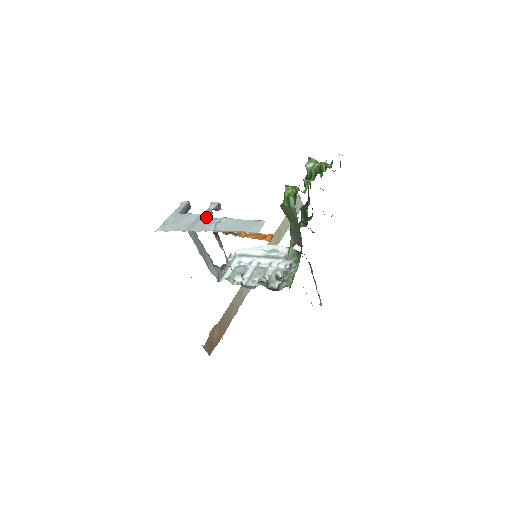
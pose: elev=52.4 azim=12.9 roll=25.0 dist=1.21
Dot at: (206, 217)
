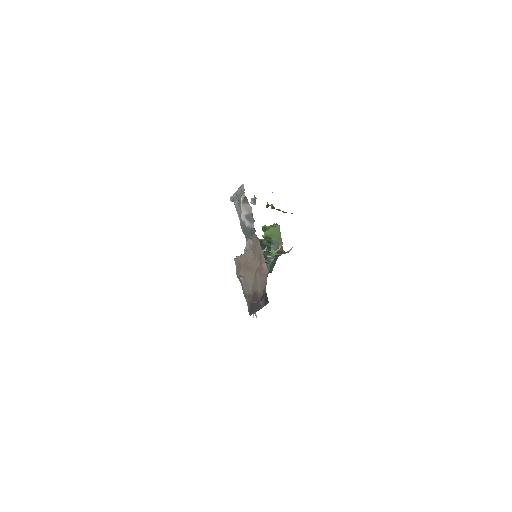
Dot at: occluded
